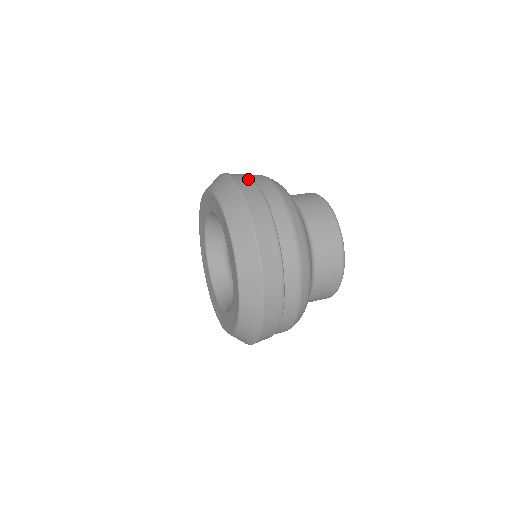
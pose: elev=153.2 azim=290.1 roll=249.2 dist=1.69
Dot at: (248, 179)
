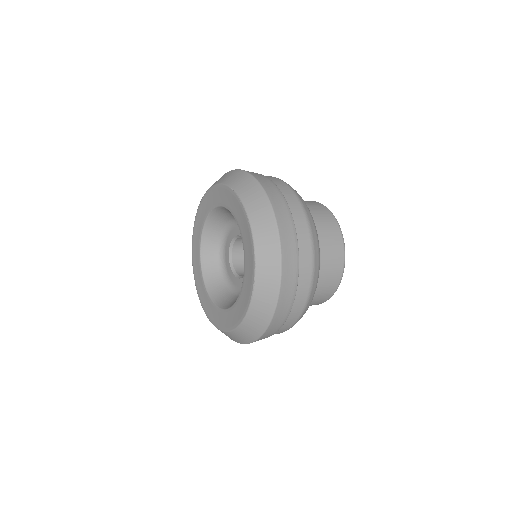
Dot at: (284, 205)
